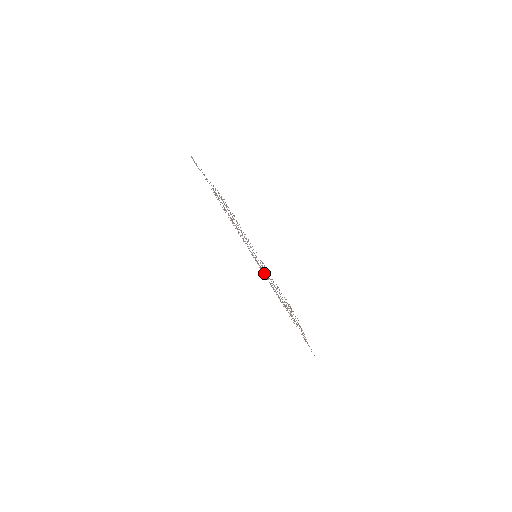
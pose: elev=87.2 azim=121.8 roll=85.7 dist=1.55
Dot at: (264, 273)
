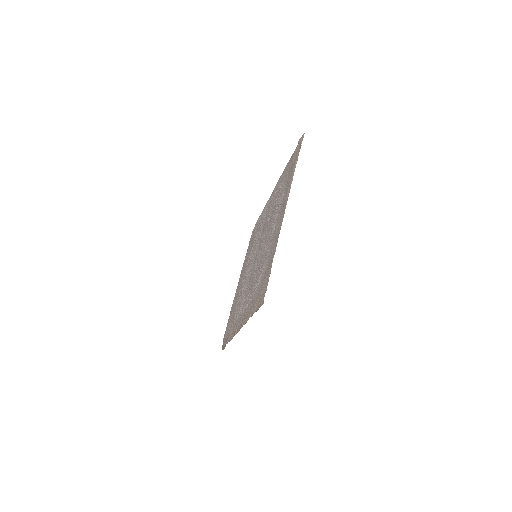
Dot at: (269, 244)
